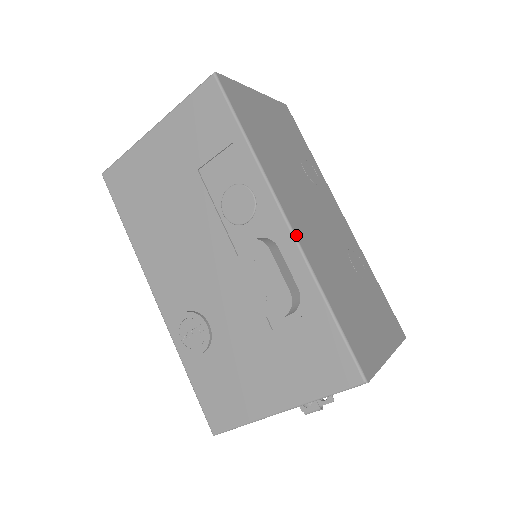
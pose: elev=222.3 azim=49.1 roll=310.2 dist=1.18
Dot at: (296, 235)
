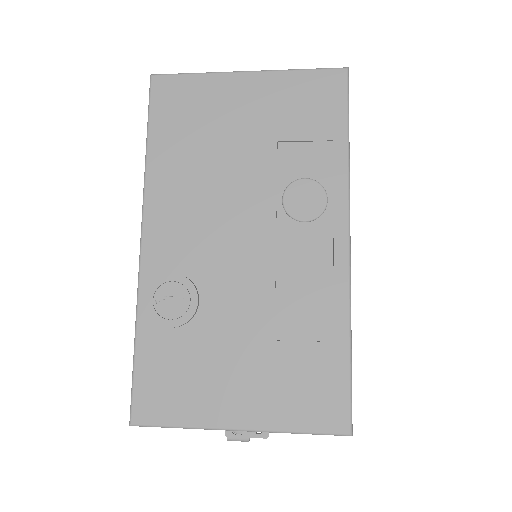
Dot at: occluded
